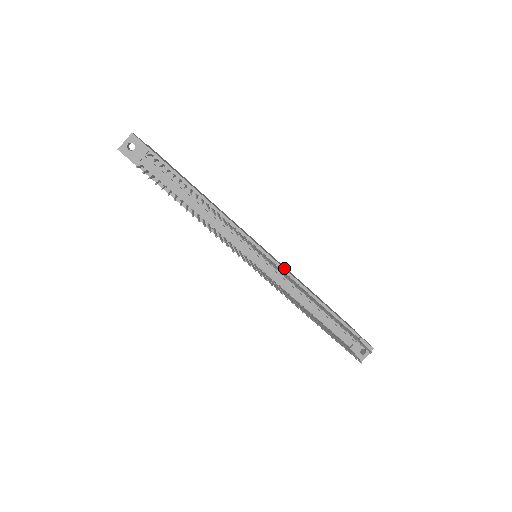
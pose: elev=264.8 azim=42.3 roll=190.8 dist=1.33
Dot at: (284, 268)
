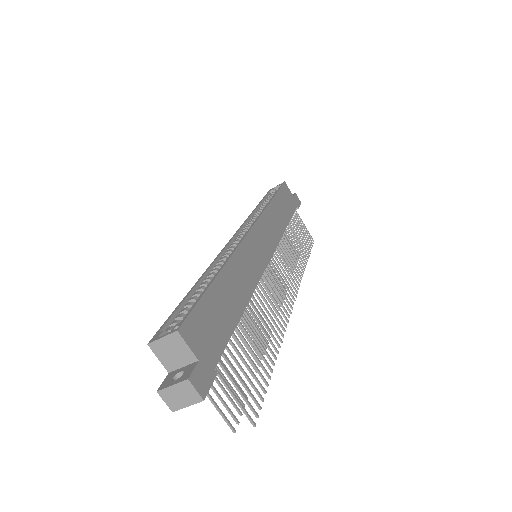
Dot at: (277, 243)
